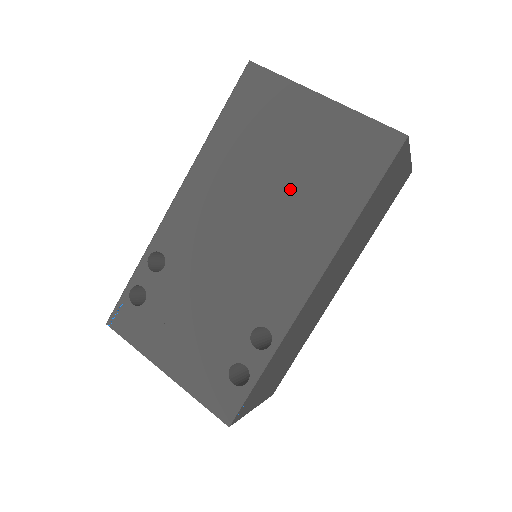
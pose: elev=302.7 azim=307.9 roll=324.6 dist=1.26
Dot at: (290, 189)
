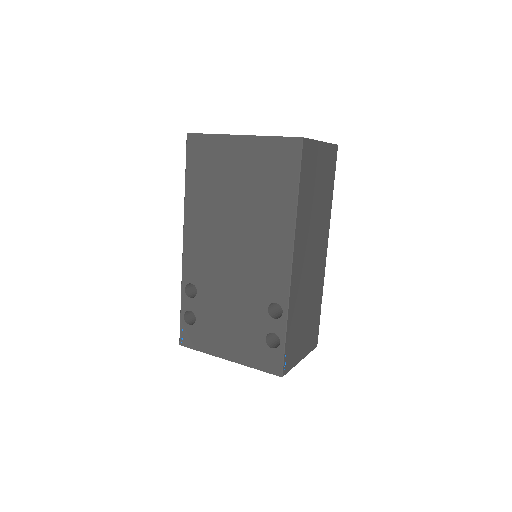
Dot at: (249, 206)
